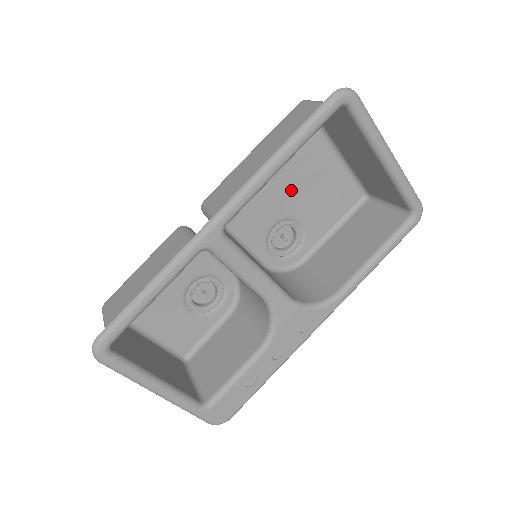
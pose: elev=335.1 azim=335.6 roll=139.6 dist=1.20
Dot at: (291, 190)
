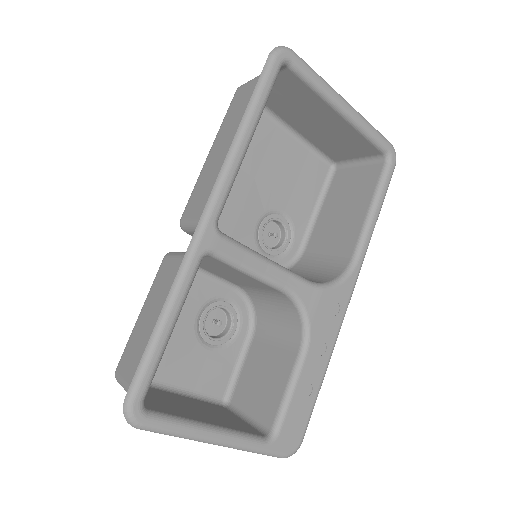
Dot at: (261, 182)
